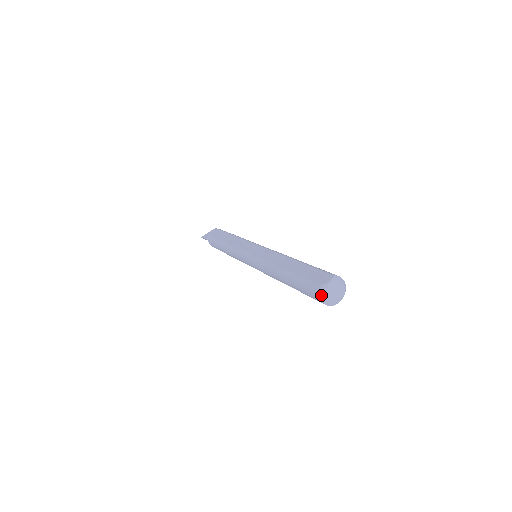
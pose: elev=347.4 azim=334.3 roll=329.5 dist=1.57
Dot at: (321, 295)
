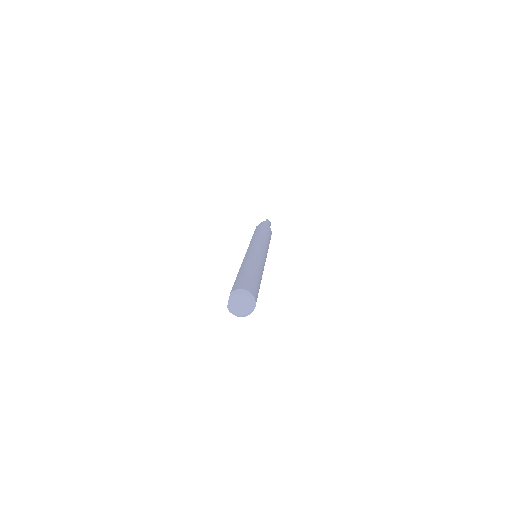
Dot at: (233, 314)
